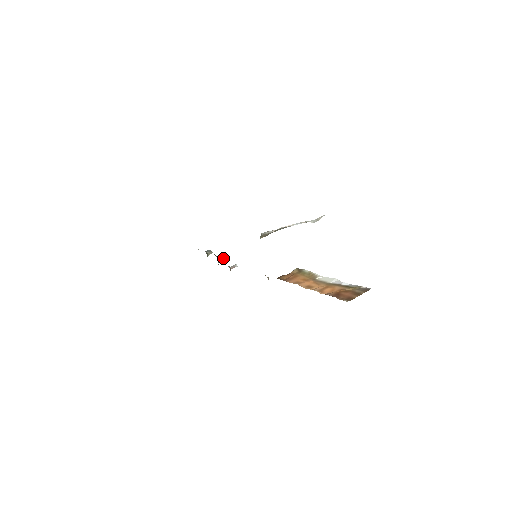
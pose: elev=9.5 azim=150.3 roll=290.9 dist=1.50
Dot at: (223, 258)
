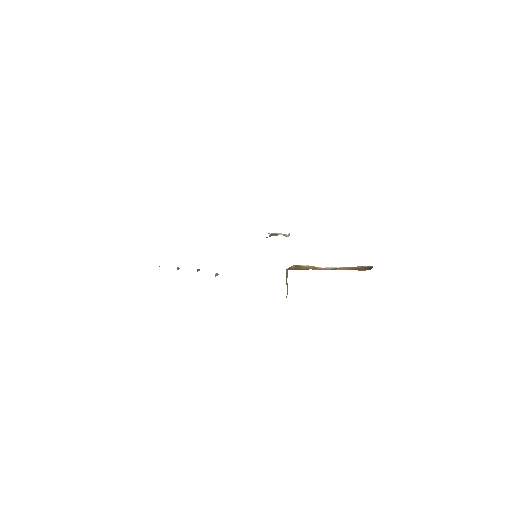
Dot at: (199, 270)
